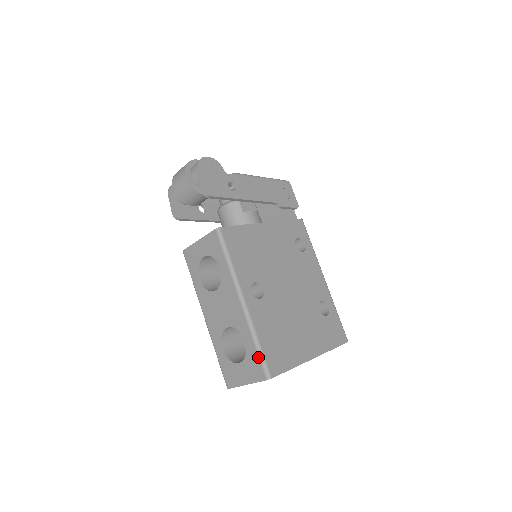
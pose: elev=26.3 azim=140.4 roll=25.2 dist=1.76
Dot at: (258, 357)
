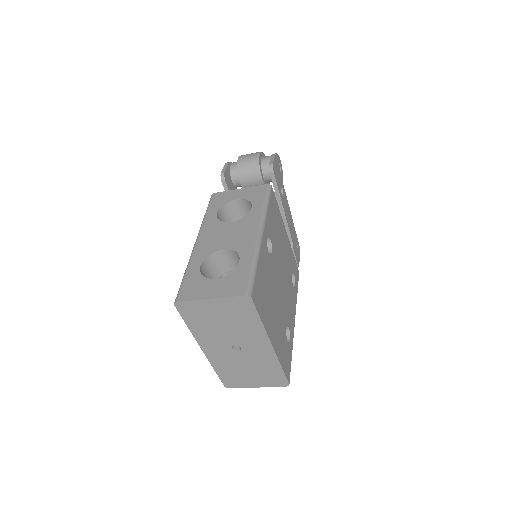
Dot at: (249, 274)
